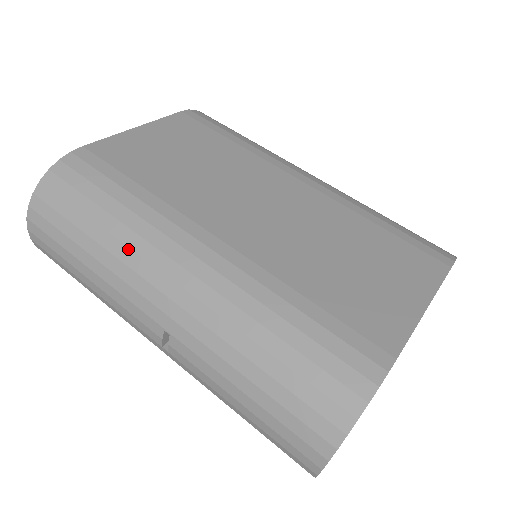
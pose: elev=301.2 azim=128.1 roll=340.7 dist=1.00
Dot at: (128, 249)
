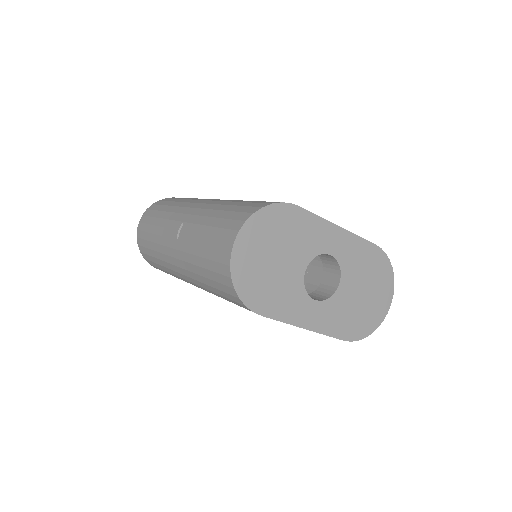
Dot at: (184, 202)
